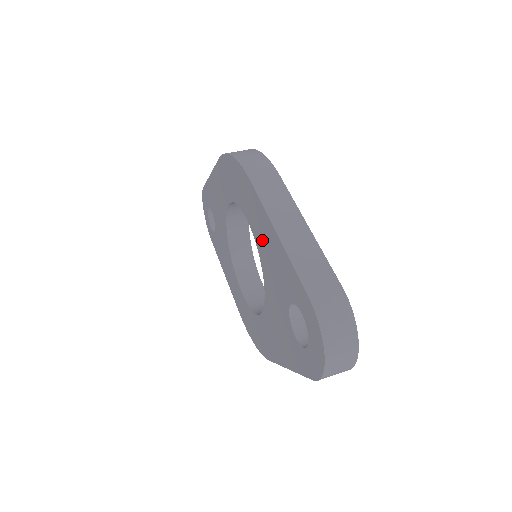
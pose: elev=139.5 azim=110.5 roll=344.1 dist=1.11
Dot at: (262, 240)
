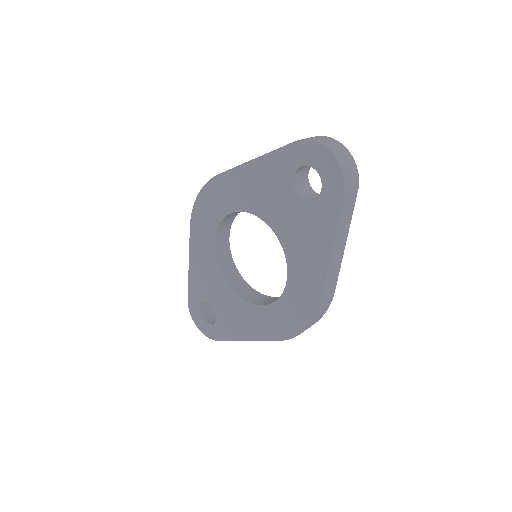
Dot at: (249, 194)
